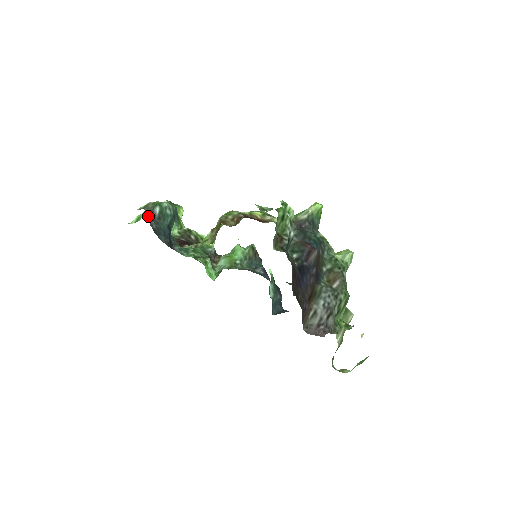
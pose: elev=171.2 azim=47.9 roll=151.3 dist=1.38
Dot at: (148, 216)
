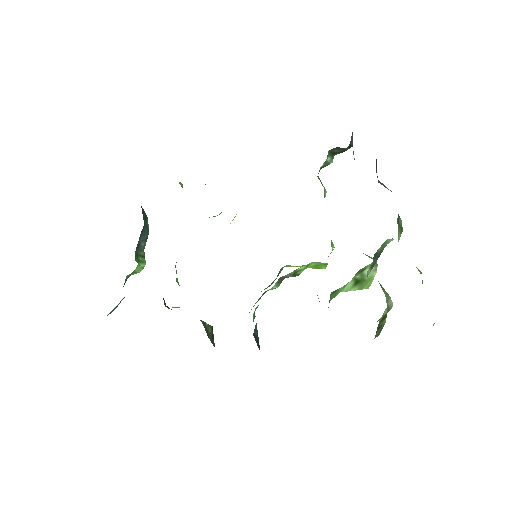
Dot at: occluded
